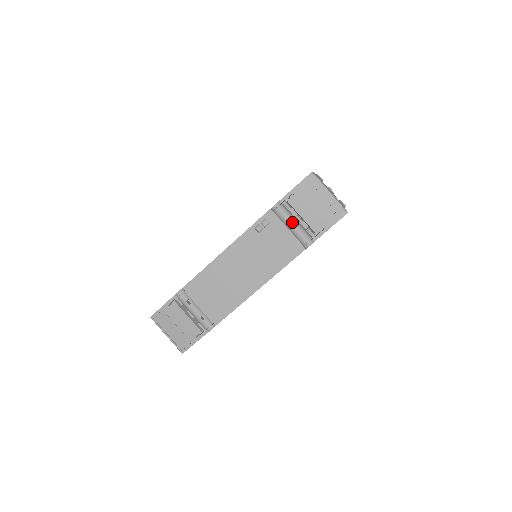
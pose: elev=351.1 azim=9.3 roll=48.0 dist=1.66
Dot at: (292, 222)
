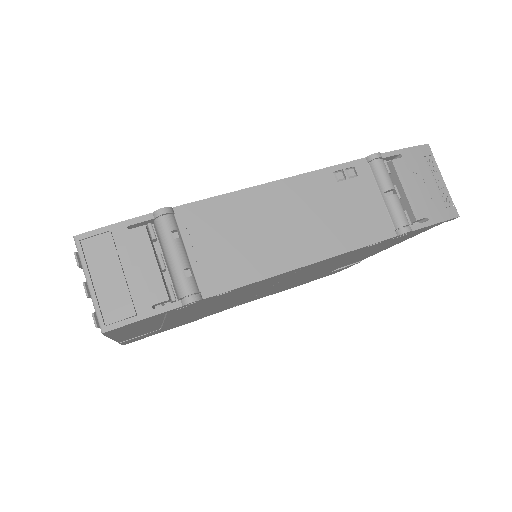
Dot at: (393, 187)
